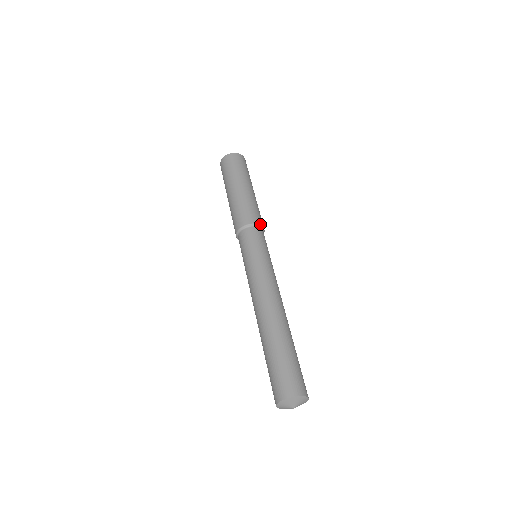
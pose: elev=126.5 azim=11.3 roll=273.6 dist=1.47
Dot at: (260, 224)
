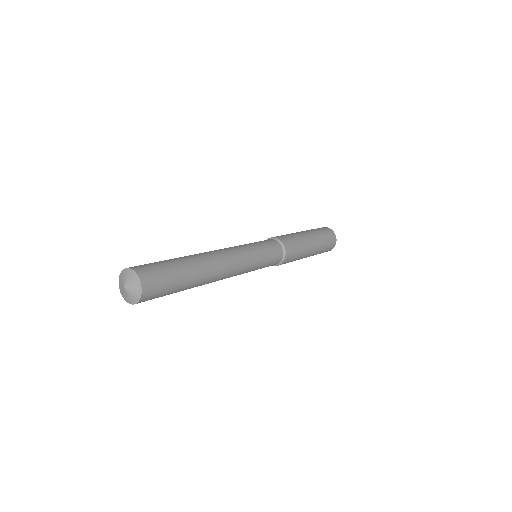
Dot at: (278, 238)
